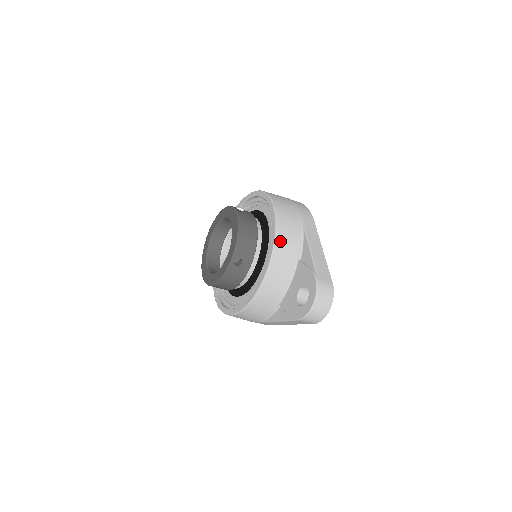
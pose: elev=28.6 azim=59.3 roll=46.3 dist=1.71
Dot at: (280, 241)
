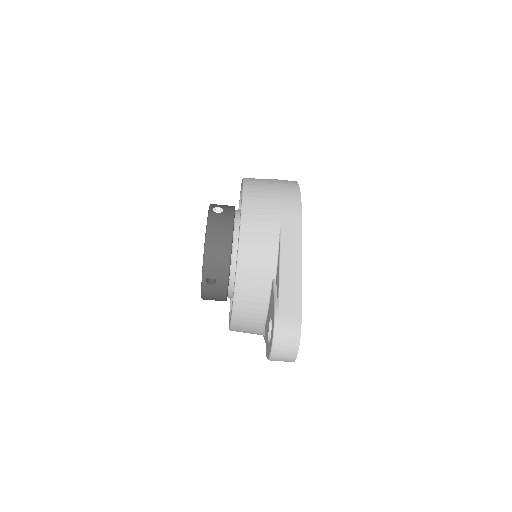
Dot at: (245, 259)
